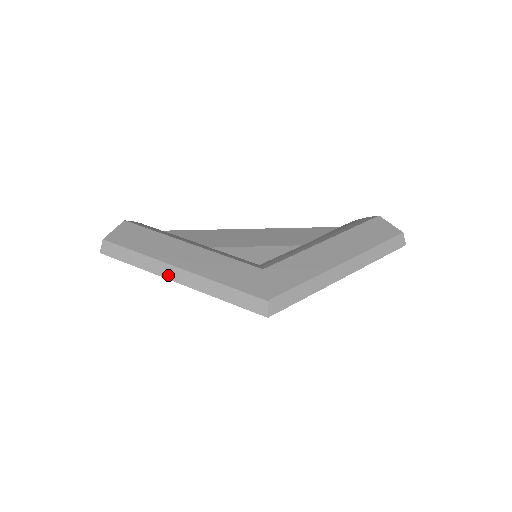
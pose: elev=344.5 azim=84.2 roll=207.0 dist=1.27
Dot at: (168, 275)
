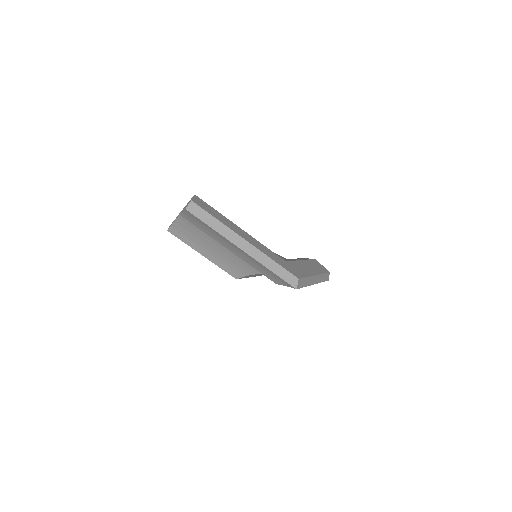
Dot at: (237, 243)
